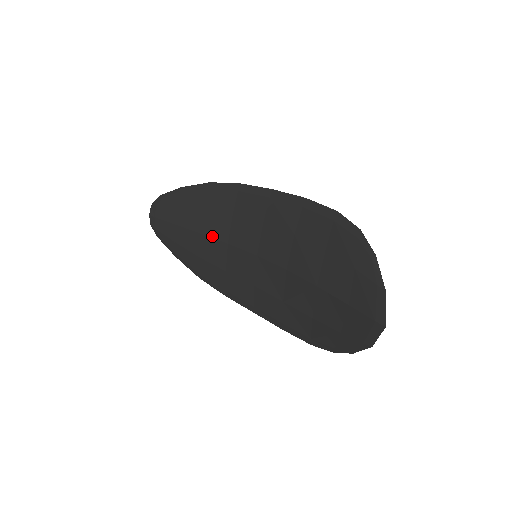
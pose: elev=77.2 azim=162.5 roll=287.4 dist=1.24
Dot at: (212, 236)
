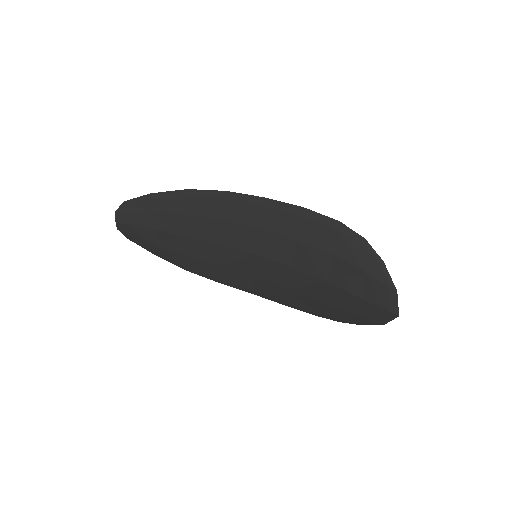
Dot at: (201, 239)
